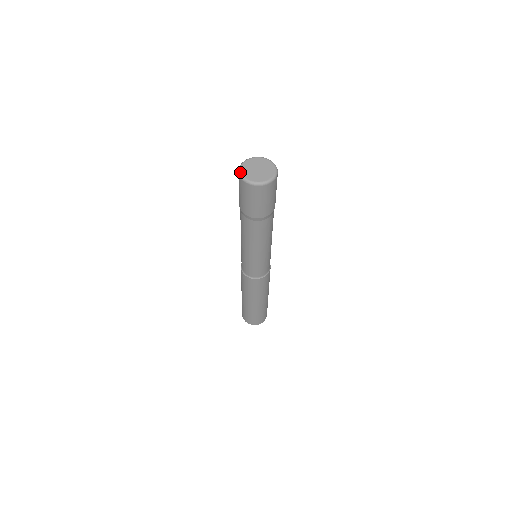
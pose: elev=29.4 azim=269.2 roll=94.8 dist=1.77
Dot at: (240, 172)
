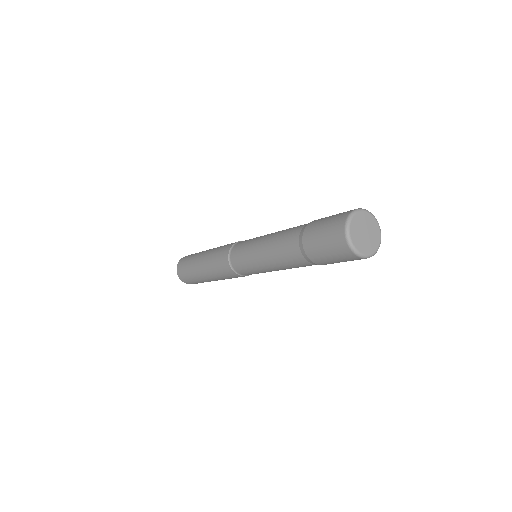
Dot at: (348, 229)
